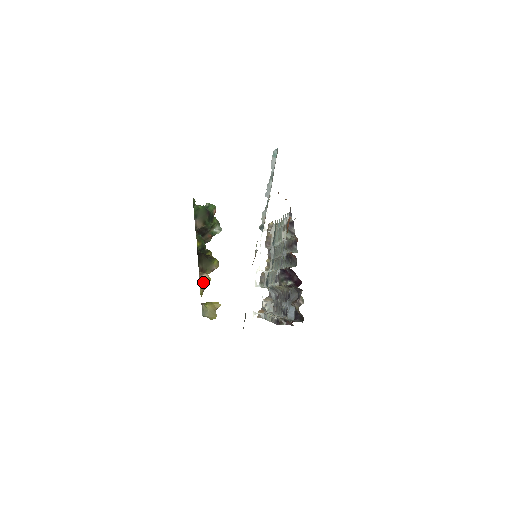
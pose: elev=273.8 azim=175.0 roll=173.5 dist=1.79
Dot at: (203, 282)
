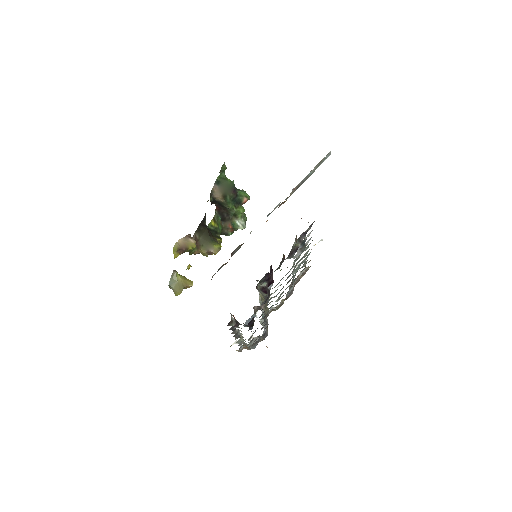
Dot at: (184, 242)
